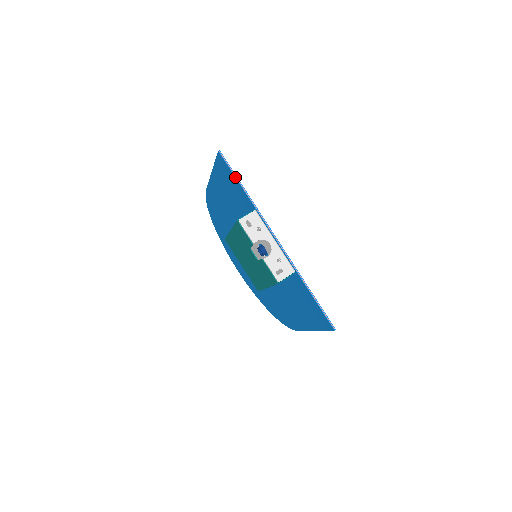
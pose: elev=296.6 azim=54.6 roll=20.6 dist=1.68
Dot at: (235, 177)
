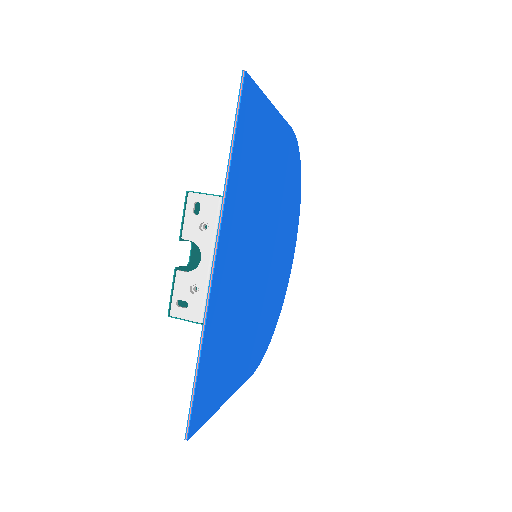
Dot at: (233, 127)
